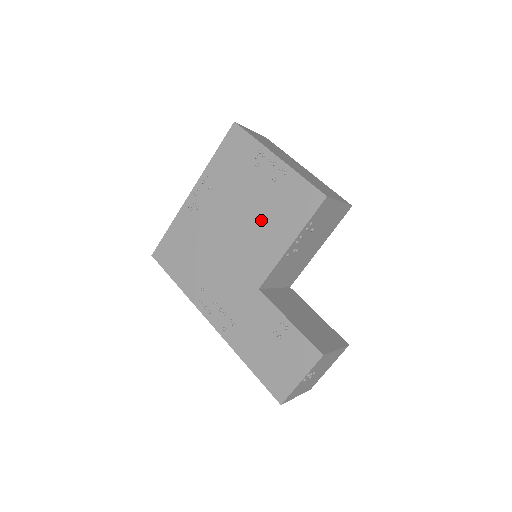
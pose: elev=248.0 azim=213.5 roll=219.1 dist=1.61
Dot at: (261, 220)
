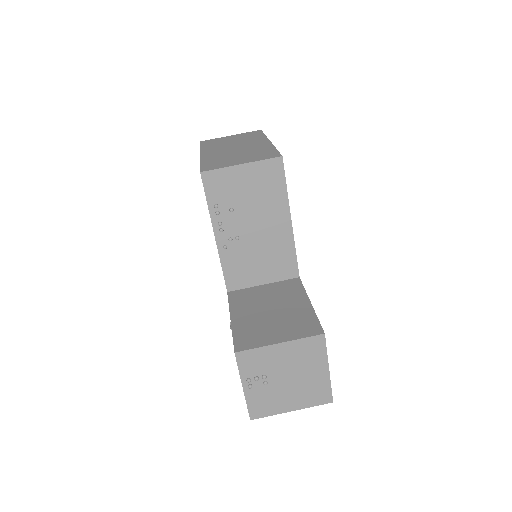
Dot at: occluded
